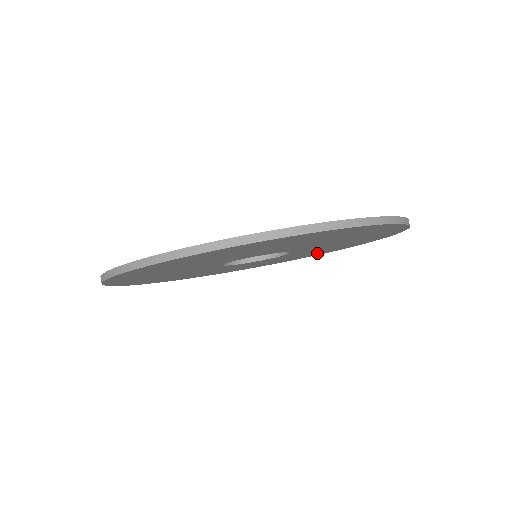
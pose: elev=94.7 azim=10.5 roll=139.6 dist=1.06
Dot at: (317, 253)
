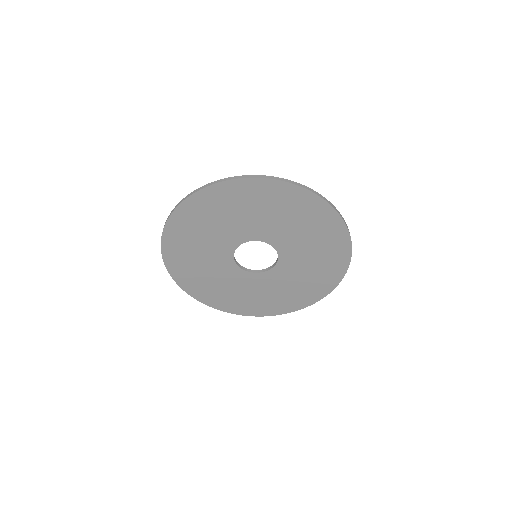
Dot at: (329, 269)
